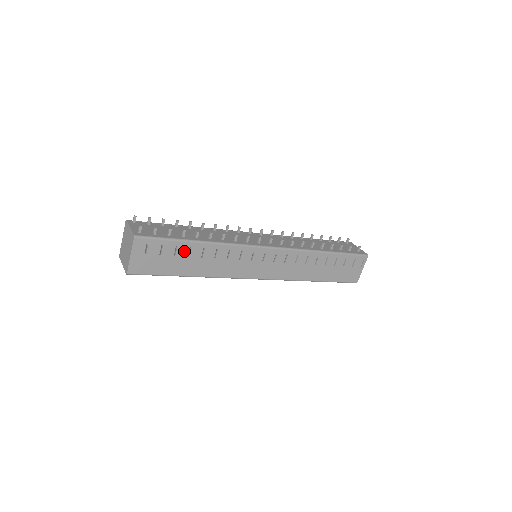
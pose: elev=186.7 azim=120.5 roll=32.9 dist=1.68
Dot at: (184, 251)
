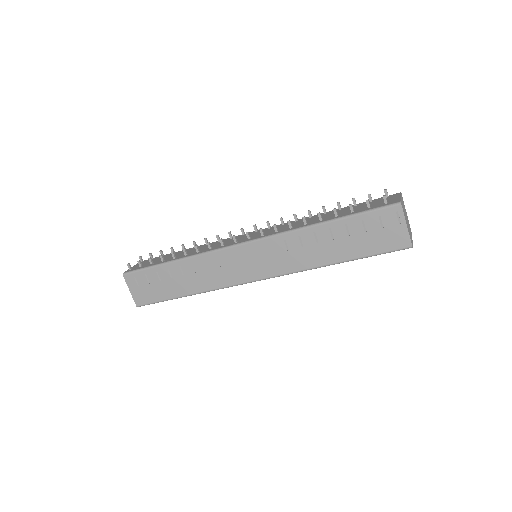
Dot at: (165, 274)
